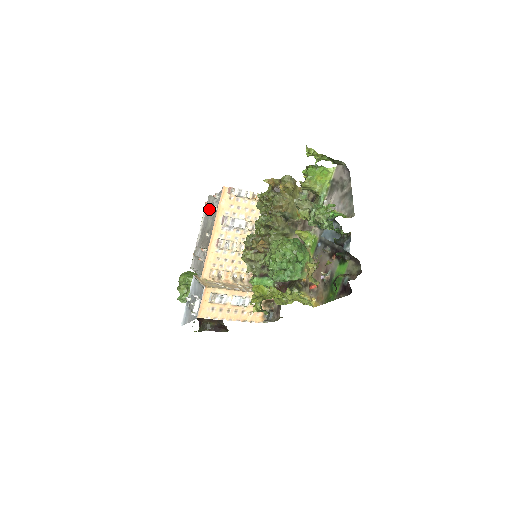
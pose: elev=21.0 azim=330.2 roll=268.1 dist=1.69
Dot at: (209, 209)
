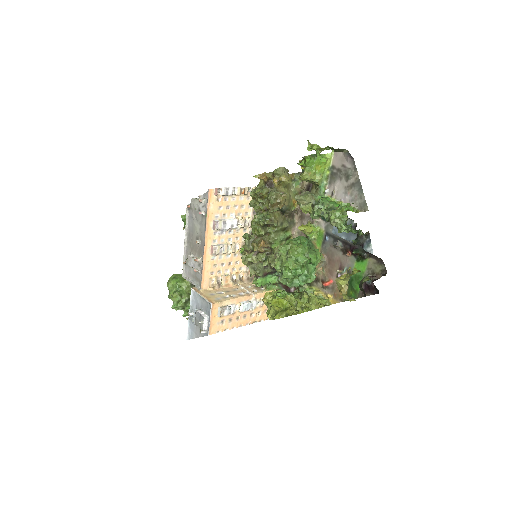
Dot at: (193, 212)
